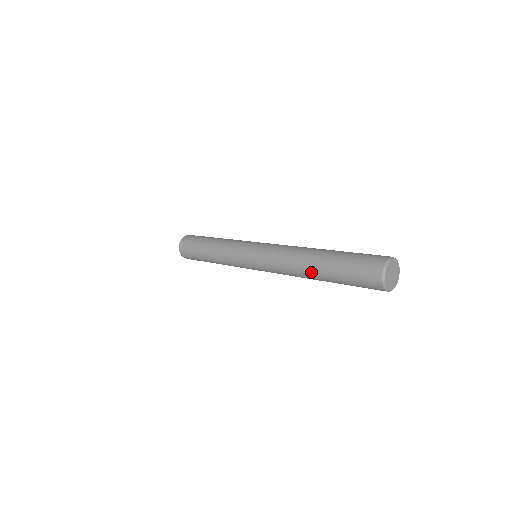
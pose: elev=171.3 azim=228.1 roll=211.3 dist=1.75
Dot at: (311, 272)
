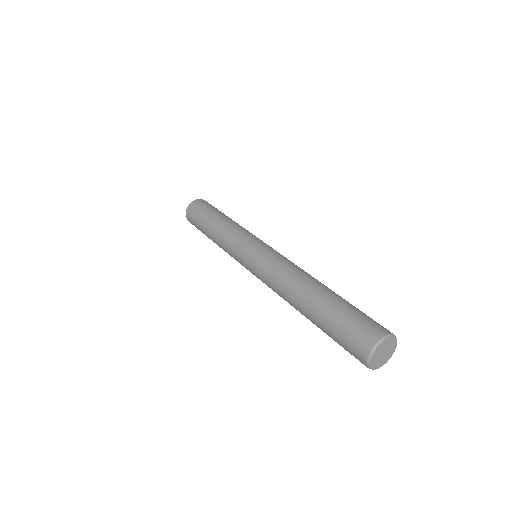
Dot at: (300, 311)
